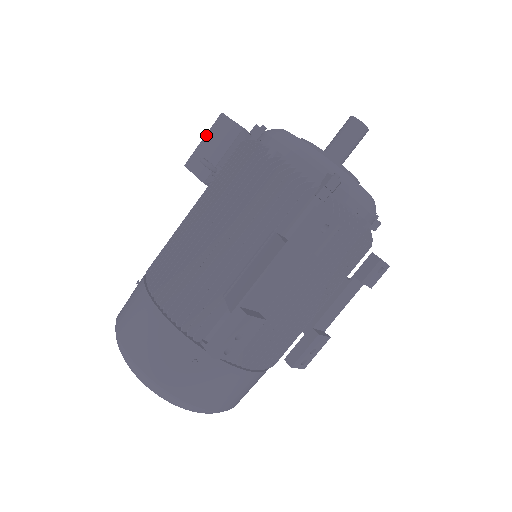
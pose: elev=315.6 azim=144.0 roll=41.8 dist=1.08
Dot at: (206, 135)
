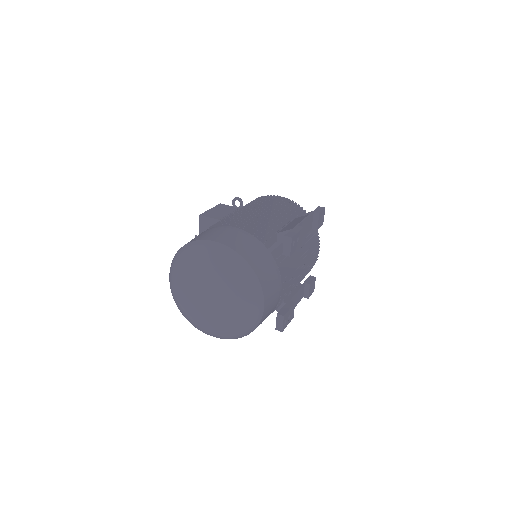
Dot at: (212, 208)
